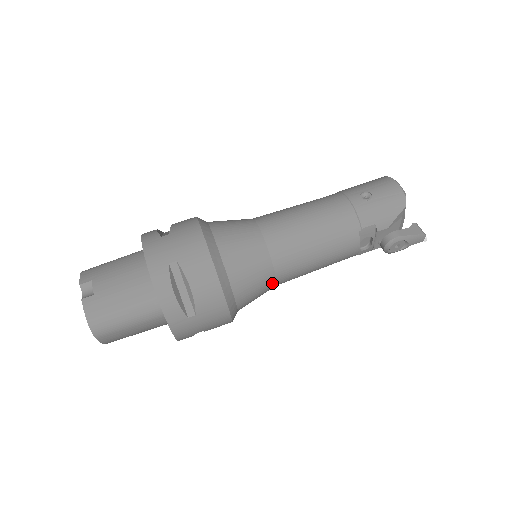
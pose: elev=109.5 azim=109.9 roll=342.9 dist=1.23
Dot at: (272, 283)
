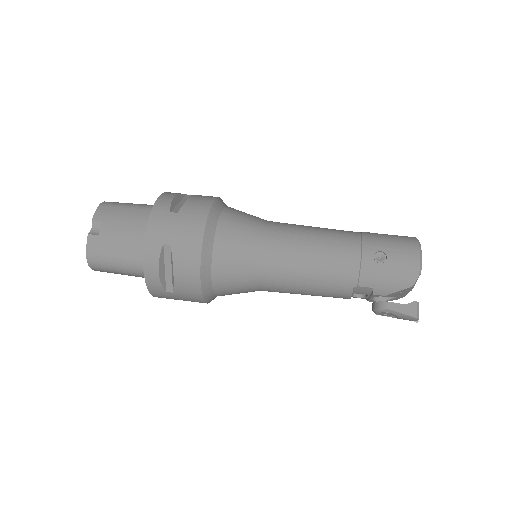
Dot at: (255, 290)
